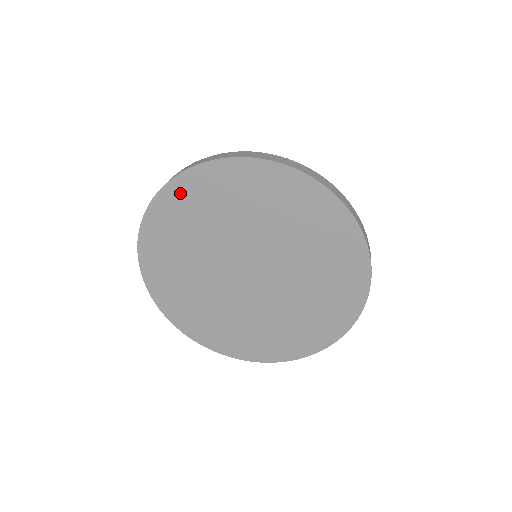
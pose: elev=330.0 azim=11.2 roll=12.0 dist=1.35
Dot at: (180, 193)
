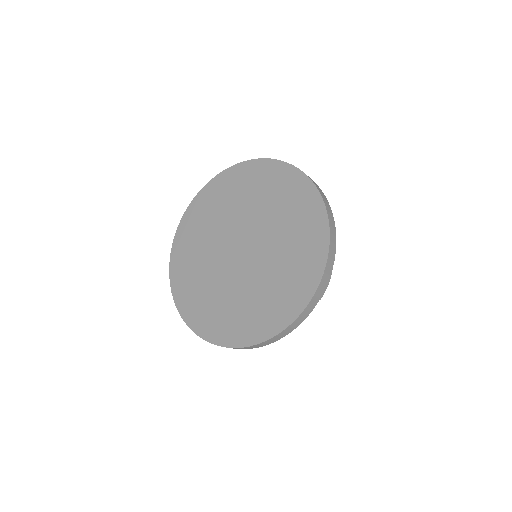
Dot at: (238, 174)
